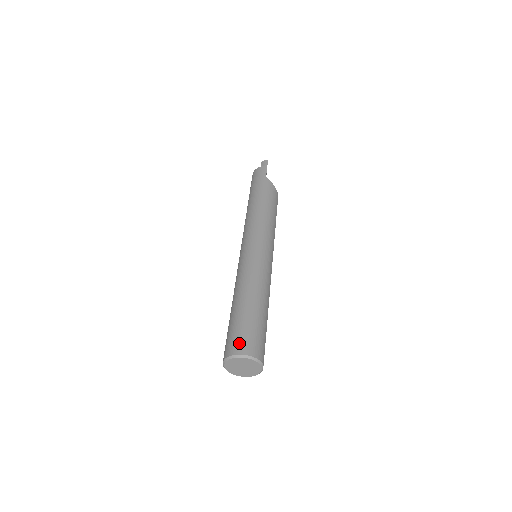
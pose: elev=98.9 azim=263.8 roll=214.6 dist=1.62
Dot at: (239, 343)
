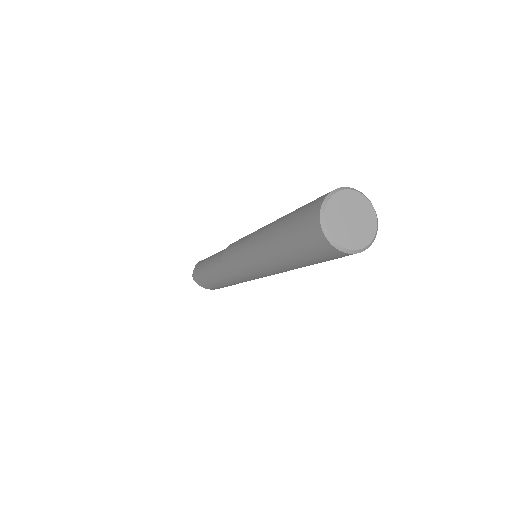
Dot at: (318, 198)
